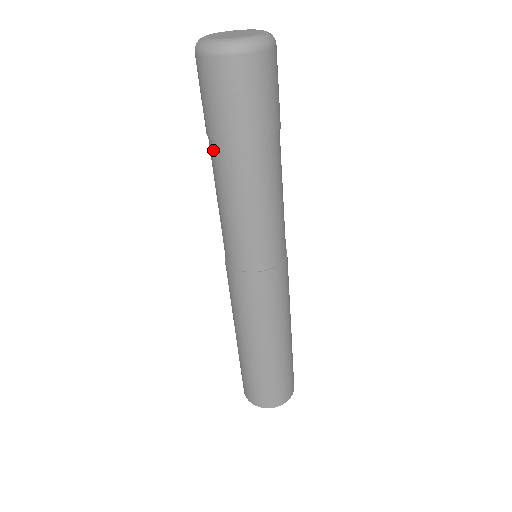
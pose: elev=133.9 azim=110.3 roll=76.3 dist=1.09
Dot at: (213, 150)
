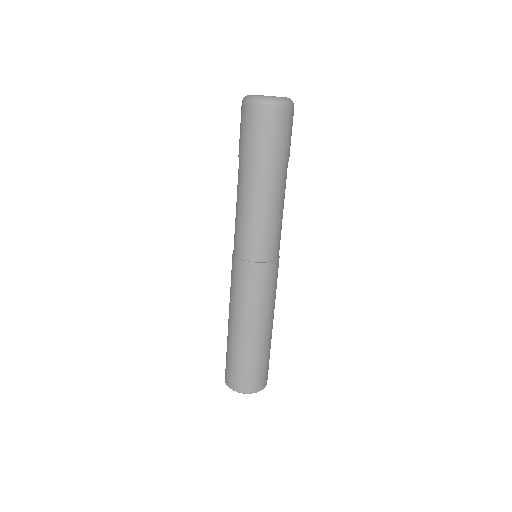
Dot at: (249, 169)
